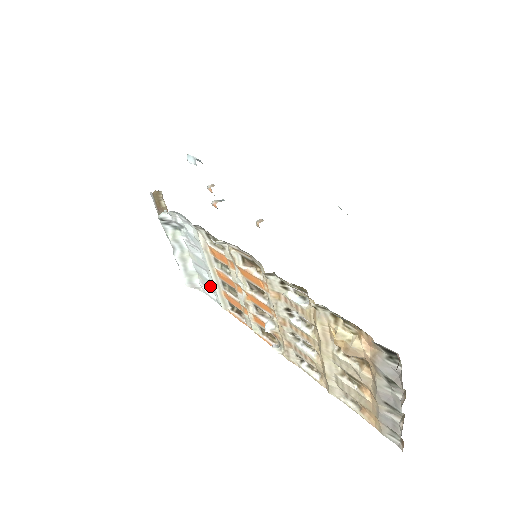
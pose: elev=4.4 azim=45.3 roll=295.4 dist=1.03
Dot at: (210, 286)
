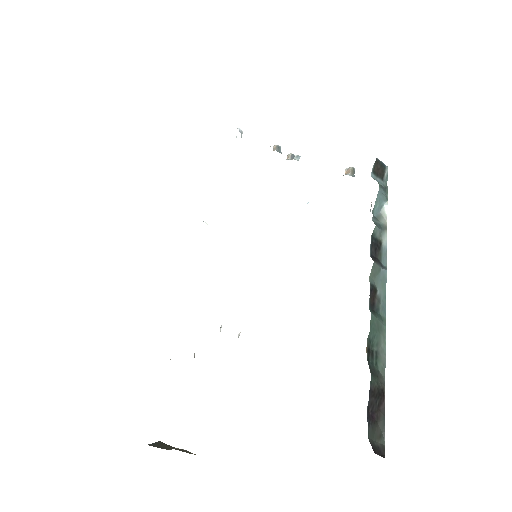
Dot at: occluded
